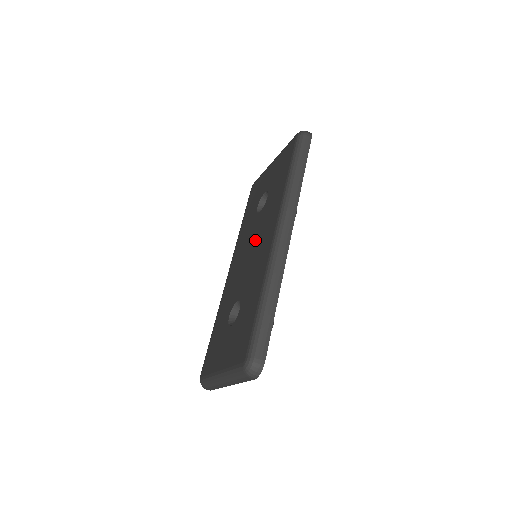
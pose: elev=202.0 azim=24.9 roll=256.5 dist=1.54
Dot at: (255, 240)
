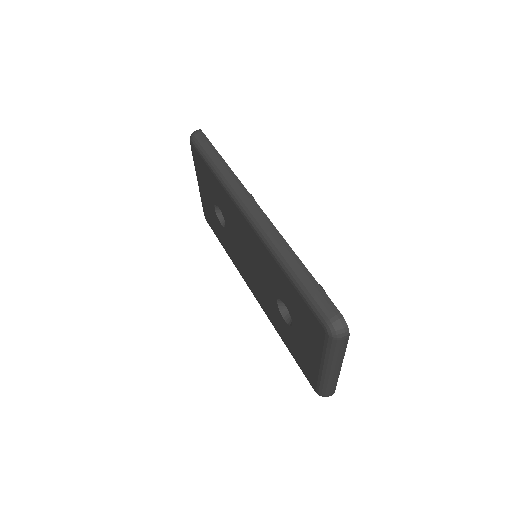
Dot at: (242, 245)
